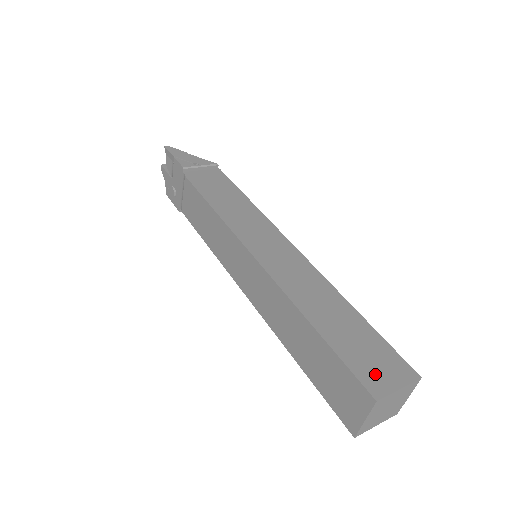
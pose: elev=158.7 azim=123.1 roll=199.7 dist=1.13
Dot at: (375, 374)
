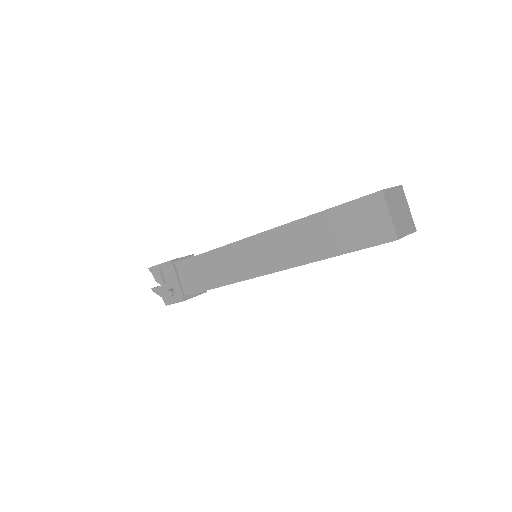
Dot at: occluded
